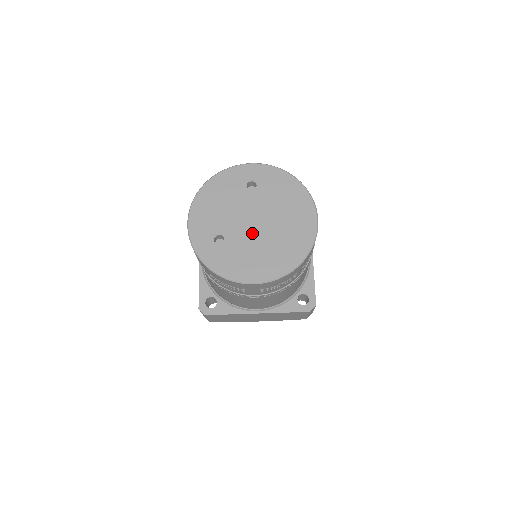
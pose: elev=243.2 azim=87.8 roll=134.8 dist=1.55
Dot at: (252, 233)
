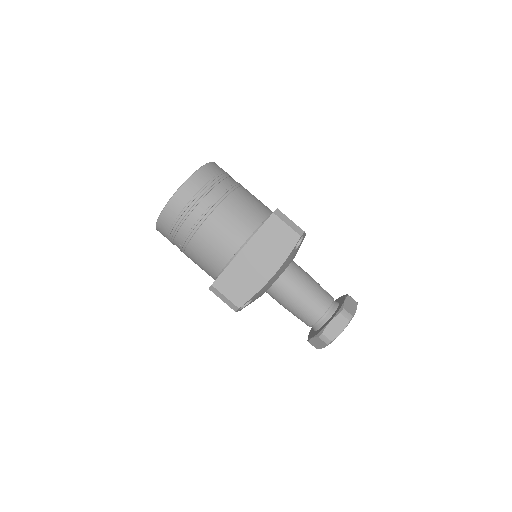
Dot at: occluded
